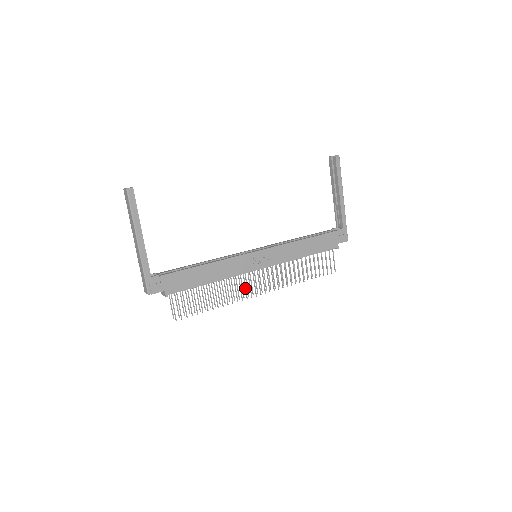
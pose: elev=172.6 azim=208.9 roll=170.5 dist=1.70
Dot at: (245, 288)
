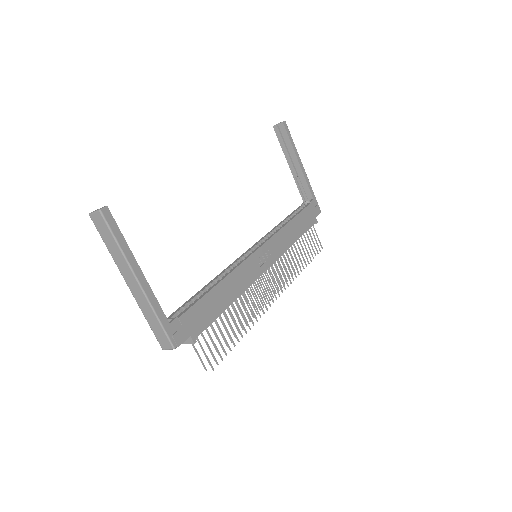
Dot at: (261, 298)
